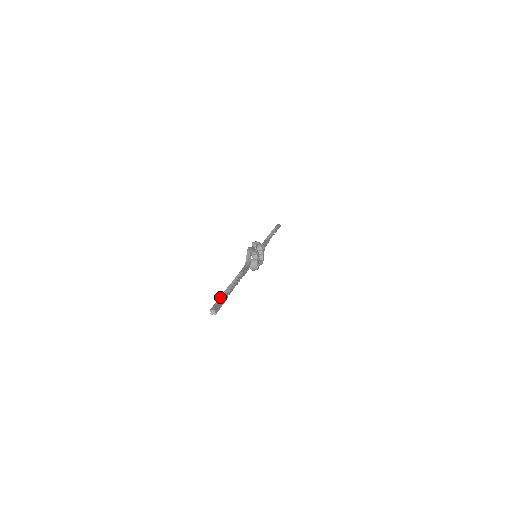
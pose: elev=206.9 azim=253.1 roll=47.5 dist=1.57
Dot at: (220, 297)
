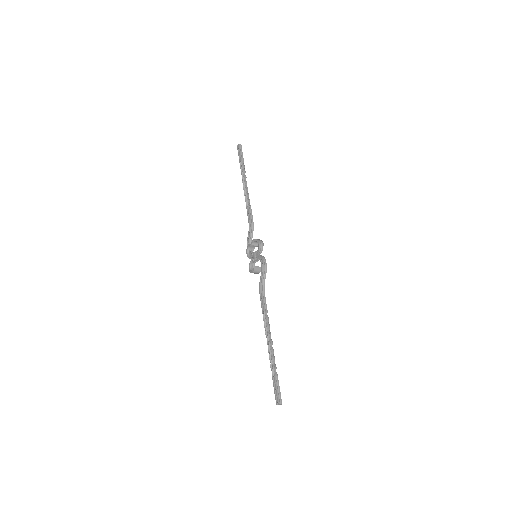
Dot at: (275, 376)
